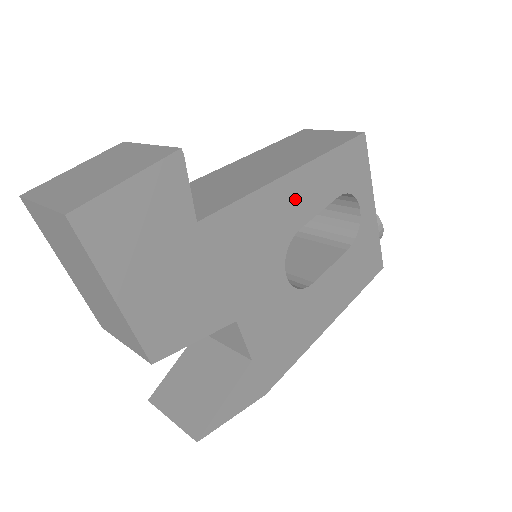
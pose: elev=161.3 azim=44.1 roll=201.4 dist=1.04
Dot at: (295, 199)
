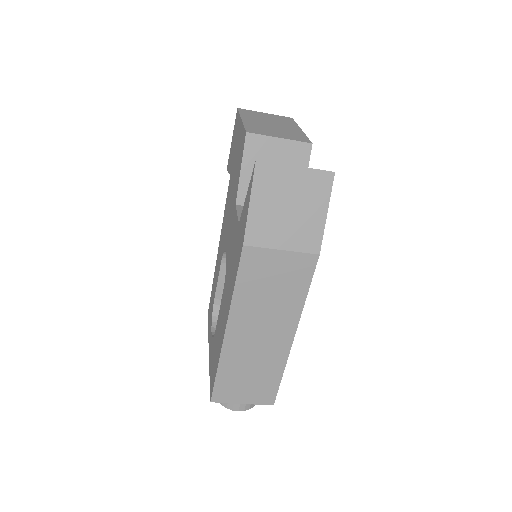
Dot at: occluded
